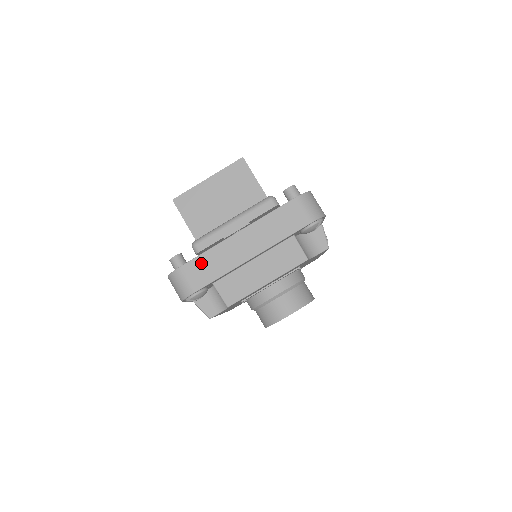
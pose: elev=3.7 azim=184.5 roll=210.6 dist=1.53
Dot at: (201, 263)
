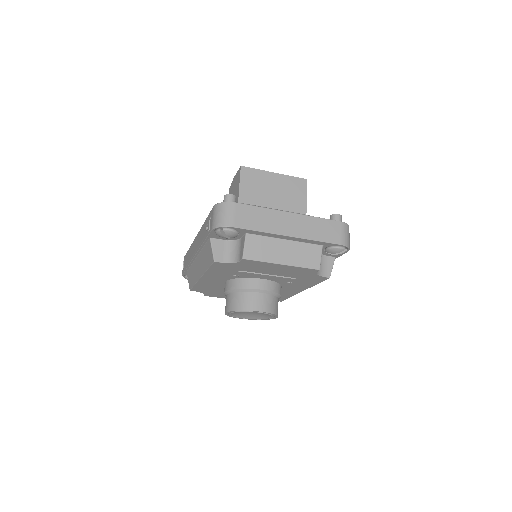
Dot at: (252, 212)
